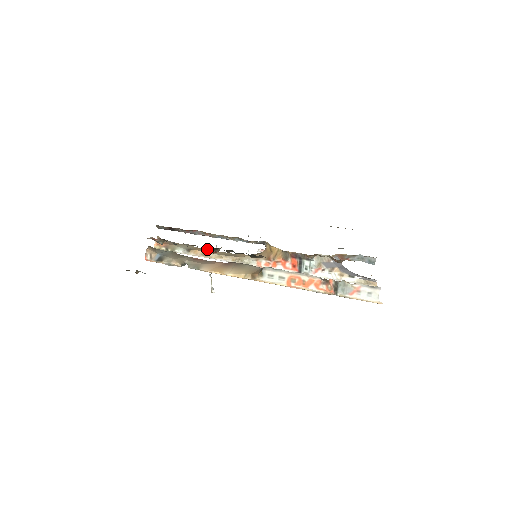
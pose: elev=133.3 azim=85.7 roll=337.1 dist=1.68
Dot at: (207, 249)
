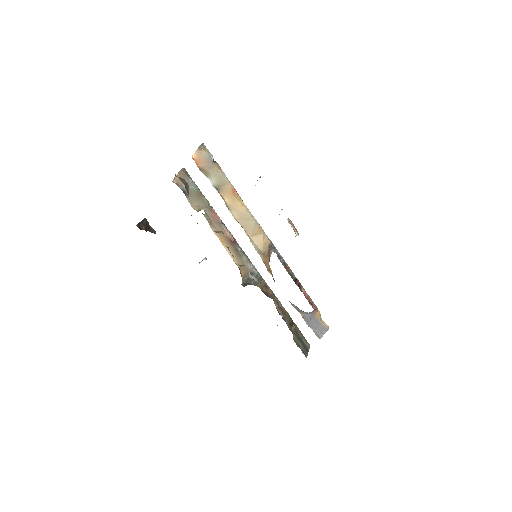
Dot at: occluded
